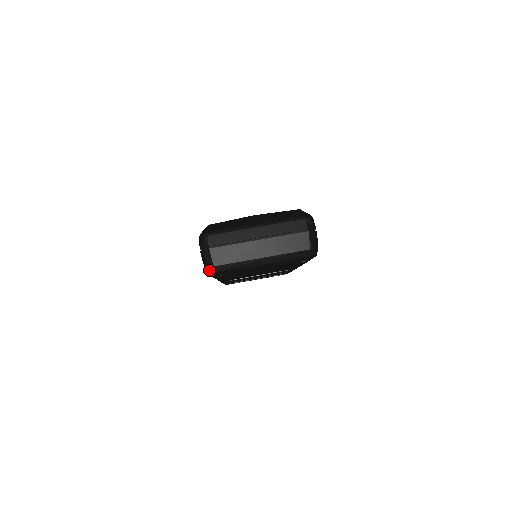
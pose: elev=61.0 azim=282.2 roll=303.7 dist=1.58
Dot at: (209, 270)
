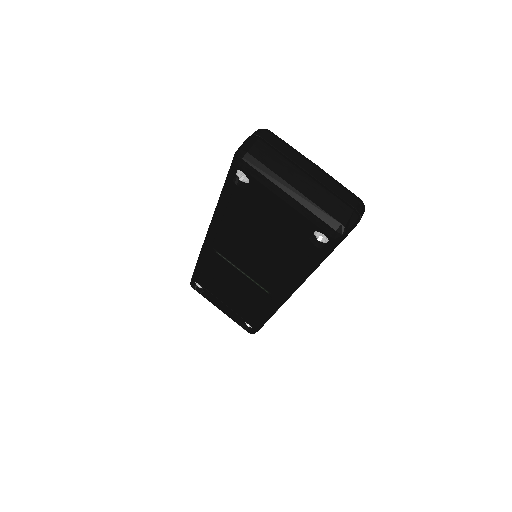
Dot at: (239, 152)
